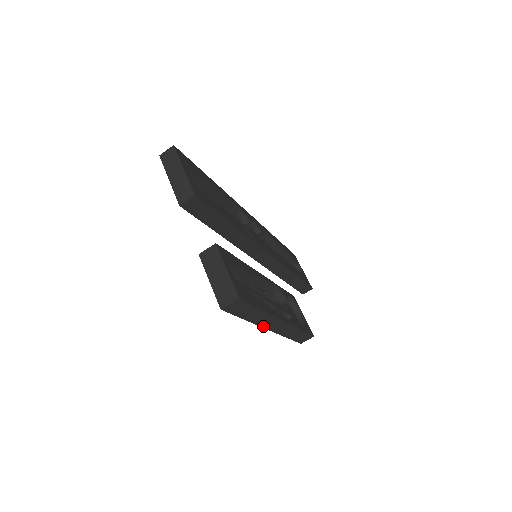
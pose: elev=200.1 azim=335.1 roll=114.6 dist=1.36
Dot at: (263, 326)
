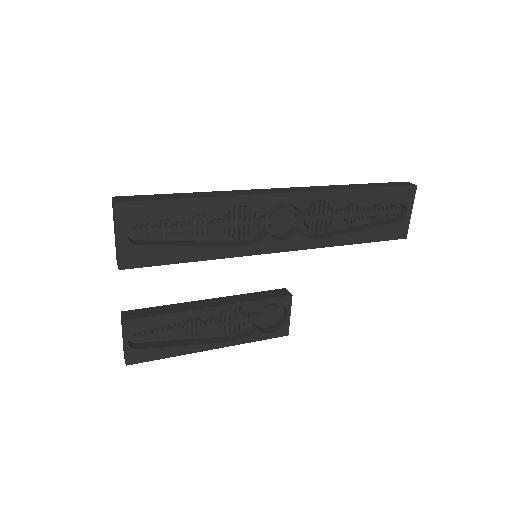
Dot at: occluded
